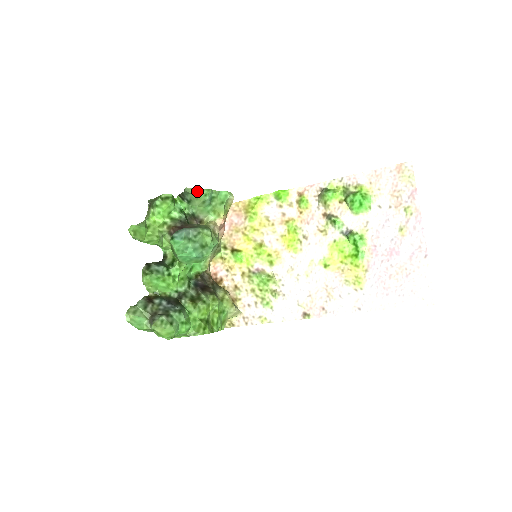
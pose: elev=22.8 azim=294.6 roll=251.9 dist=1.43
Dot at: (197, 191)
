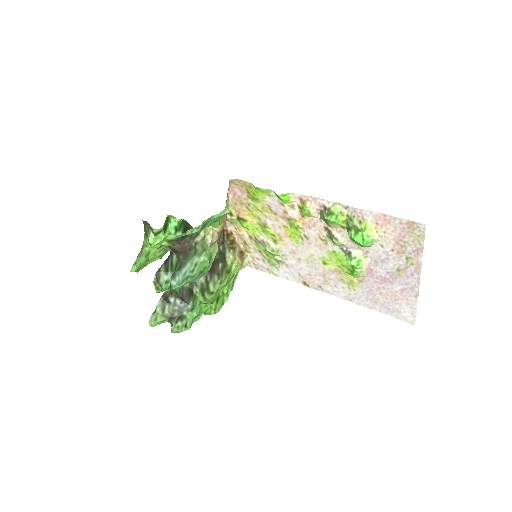
Dot at: (186, 233)
